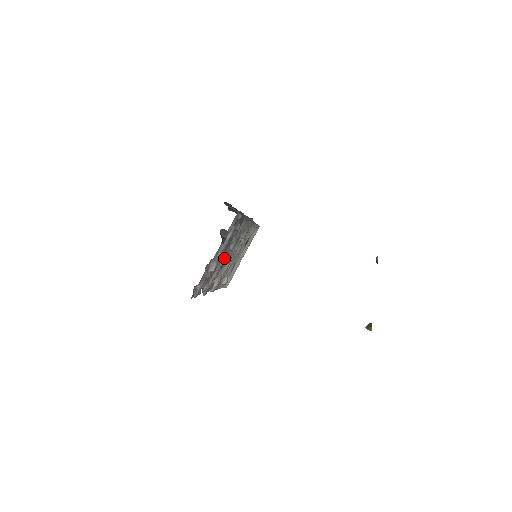
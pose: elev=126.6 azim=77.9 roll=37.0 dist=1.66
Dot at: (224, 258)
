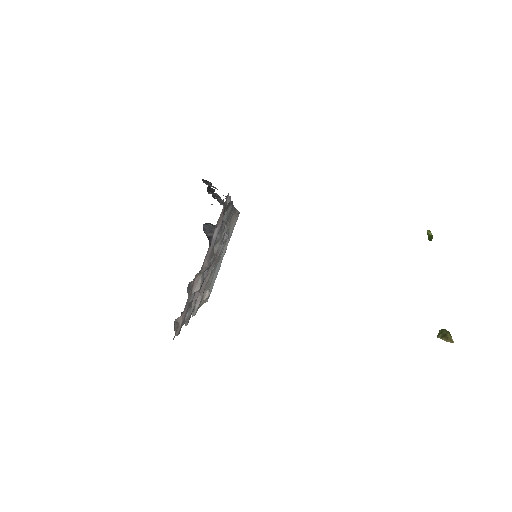
Dot at: occluded
